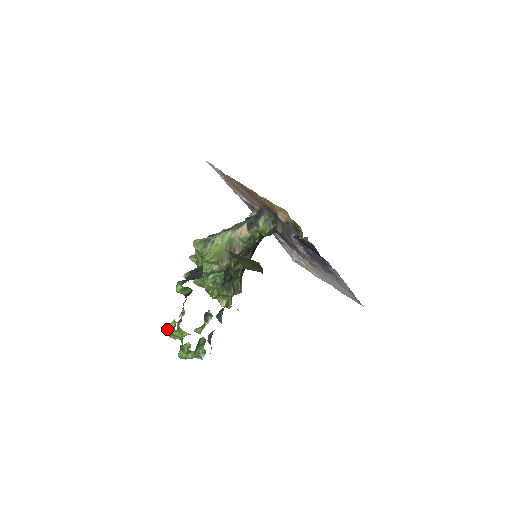
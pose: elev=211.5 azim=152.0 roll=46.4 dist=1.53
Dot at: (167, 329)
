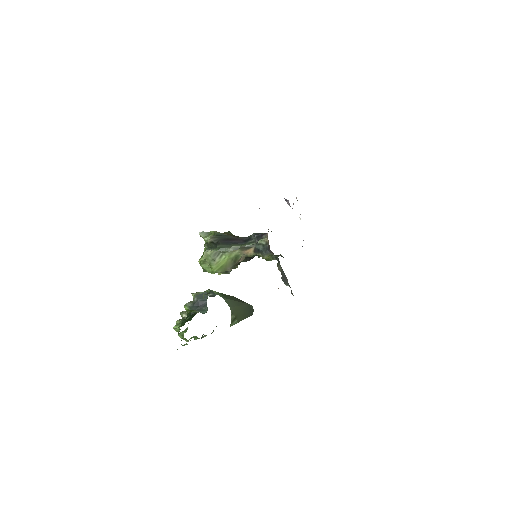
Dot at: (173, 328)
